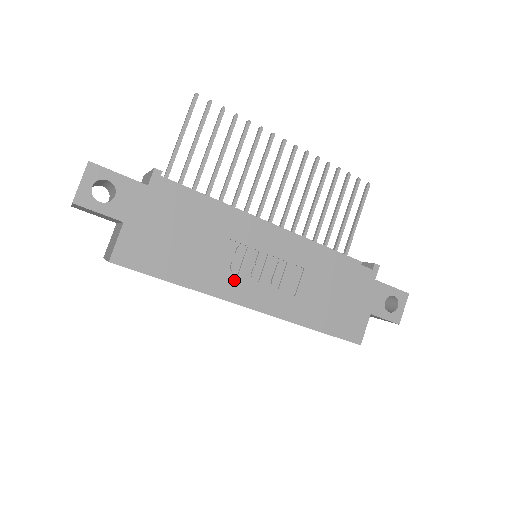
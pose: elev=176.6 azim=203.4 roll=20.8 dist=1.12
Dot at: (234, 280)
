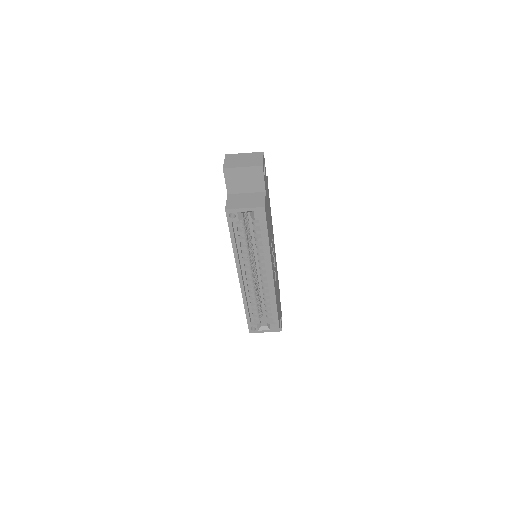
Dot at: (272, 257)
